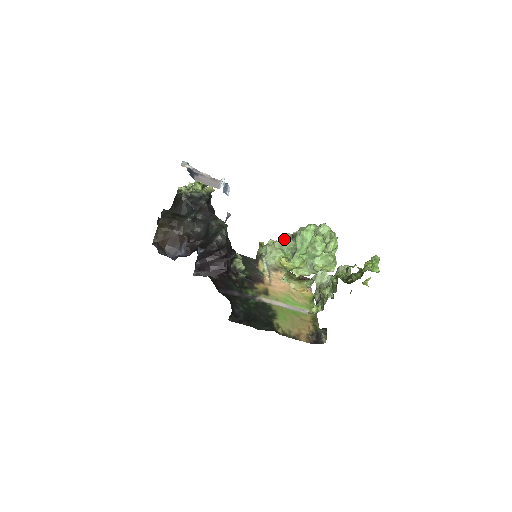
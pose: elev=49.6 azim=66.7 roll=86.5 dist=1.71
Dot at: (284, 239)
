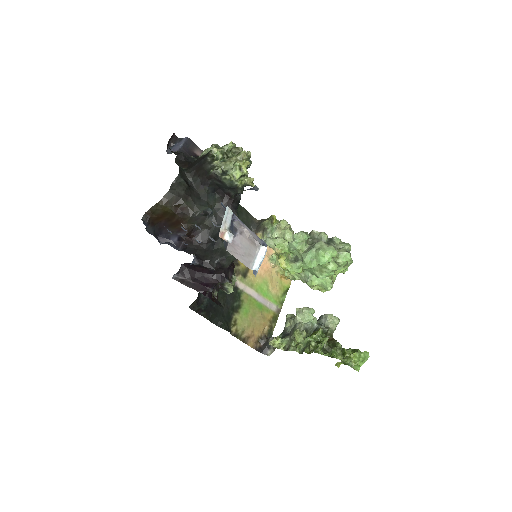
Dot at: (298, 240)
